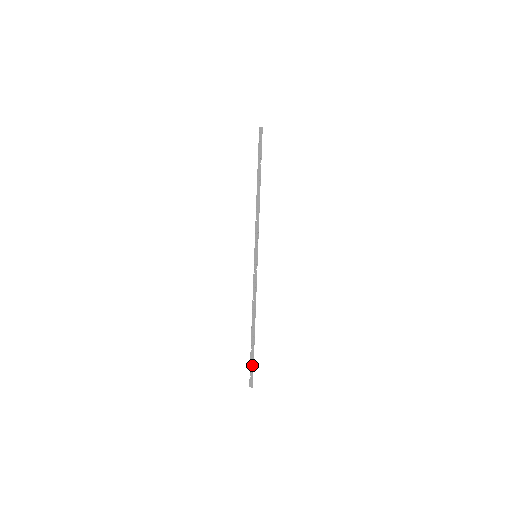
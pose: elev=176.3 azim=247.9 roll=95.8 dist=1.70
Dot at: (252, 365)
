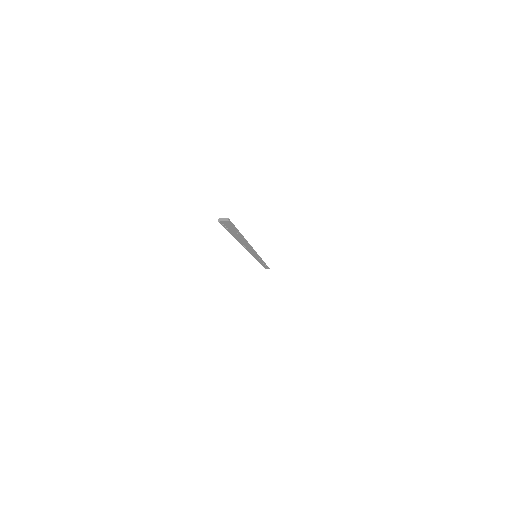
Dot at: occluded
